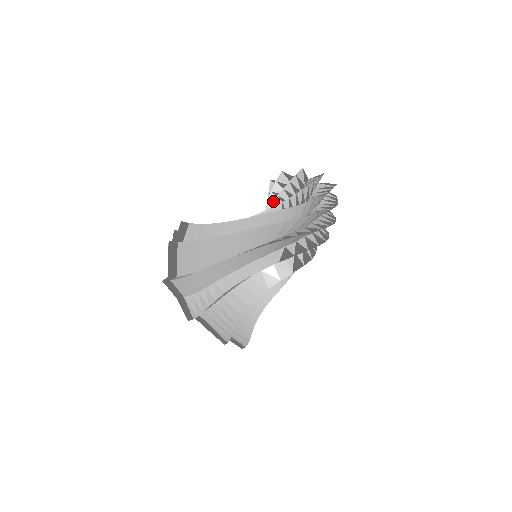
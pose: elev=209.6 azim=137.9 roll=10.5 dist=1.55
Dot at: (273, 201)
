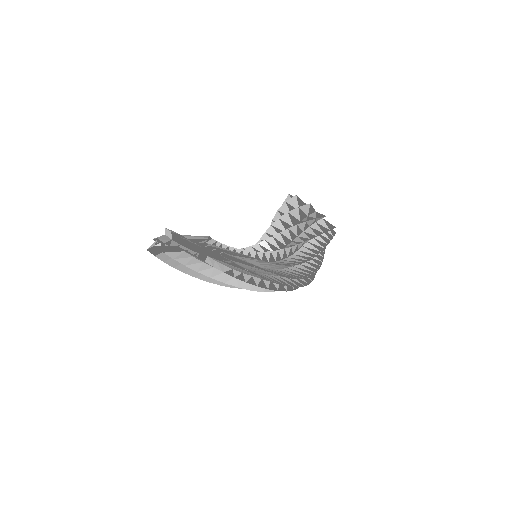
Dot at: (306, 241)
